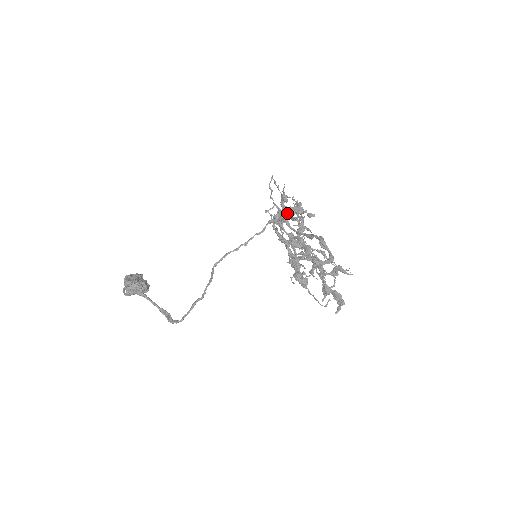
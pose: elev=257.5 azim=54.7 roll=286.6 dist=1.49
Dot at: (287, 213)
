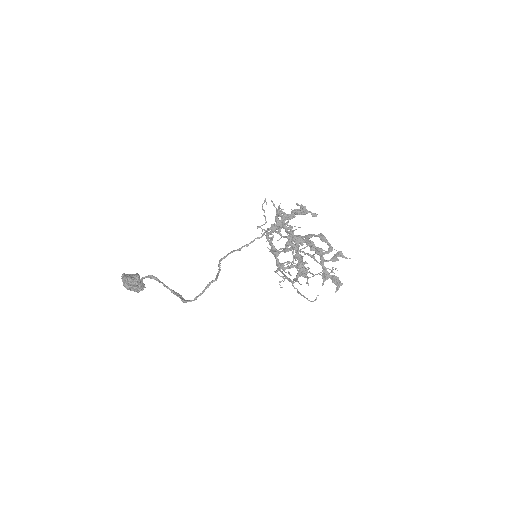
Dot at: (293, 214)
